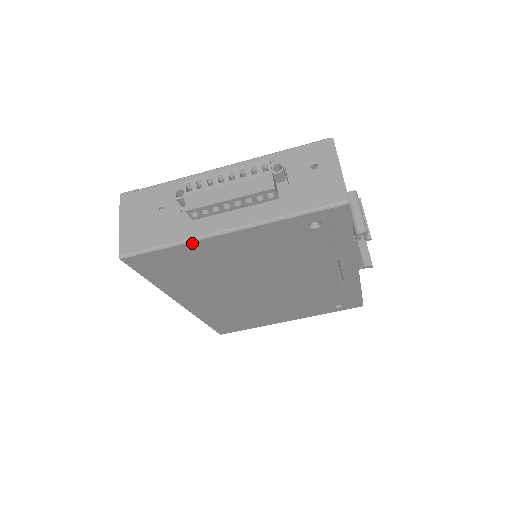
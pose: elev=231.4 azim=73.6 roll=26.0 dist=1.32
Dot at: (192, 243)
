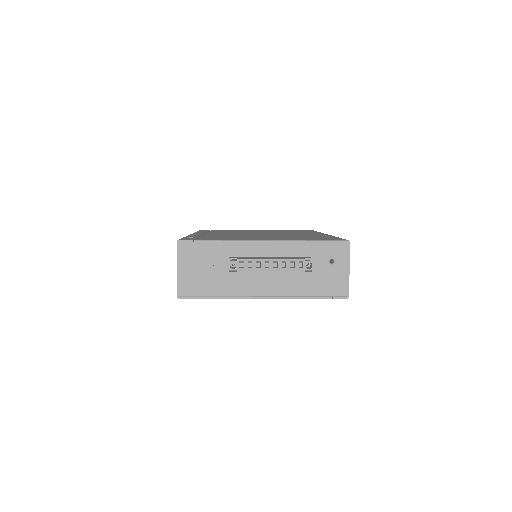
Dot at: (235, 298)
